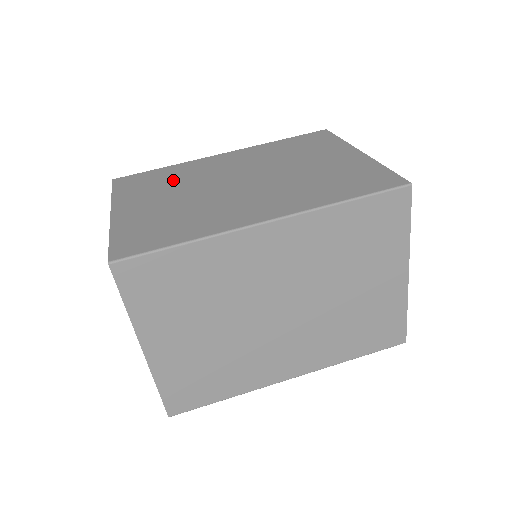
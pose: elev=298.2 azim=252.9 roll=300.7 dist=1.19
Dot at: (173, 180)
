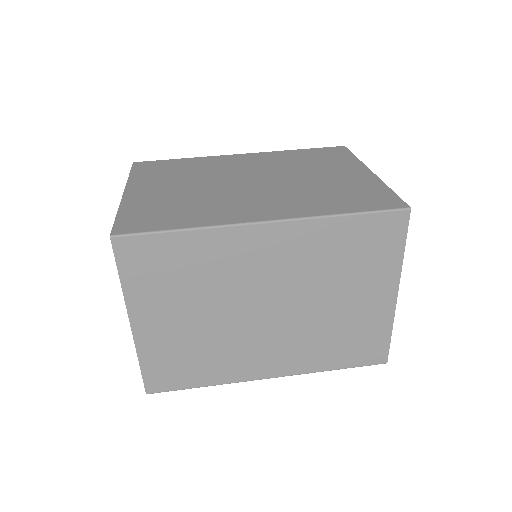
Dot at: (188, 171)
